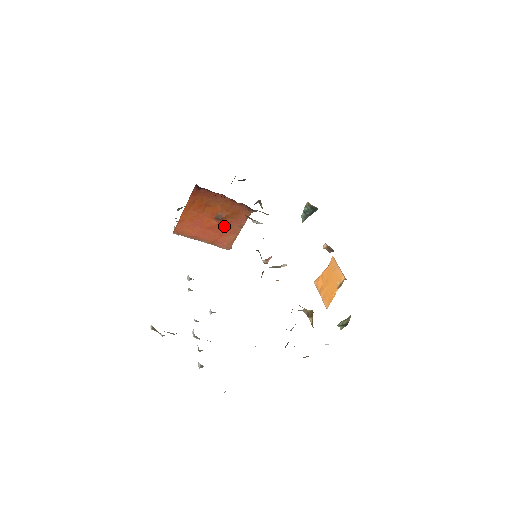
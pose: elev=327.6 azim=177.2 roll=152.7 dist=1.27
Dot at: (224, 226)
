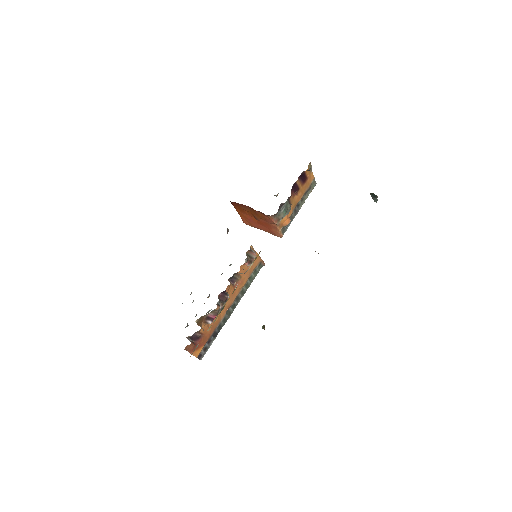
Dot at: (265, 223)
